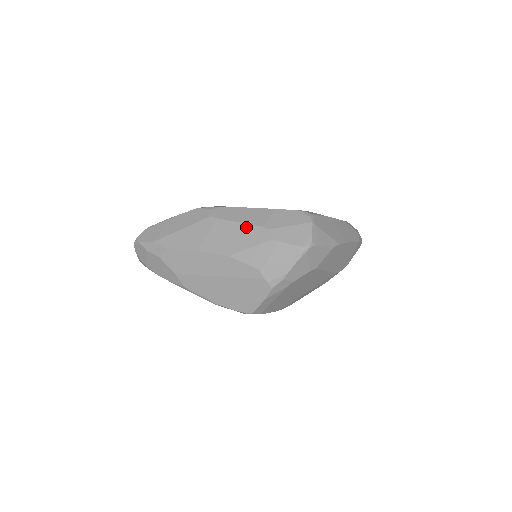
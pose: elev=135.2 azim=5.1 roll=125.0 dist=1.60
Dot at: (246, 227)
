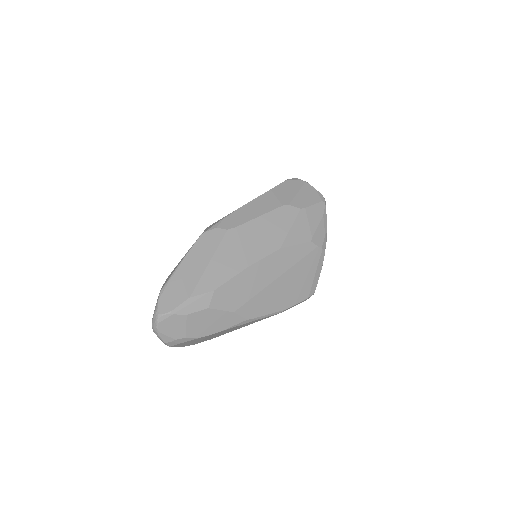
Dot at: (270, 215)
